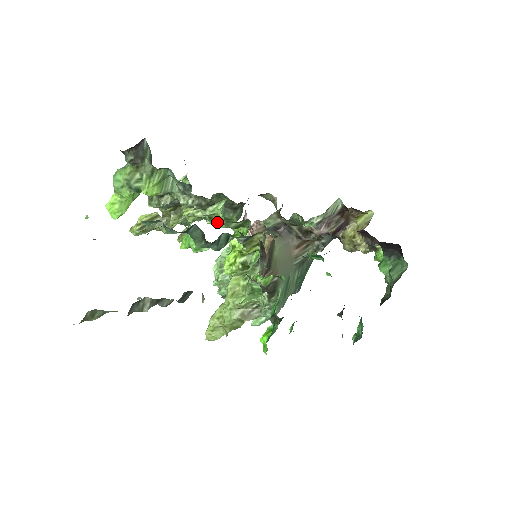
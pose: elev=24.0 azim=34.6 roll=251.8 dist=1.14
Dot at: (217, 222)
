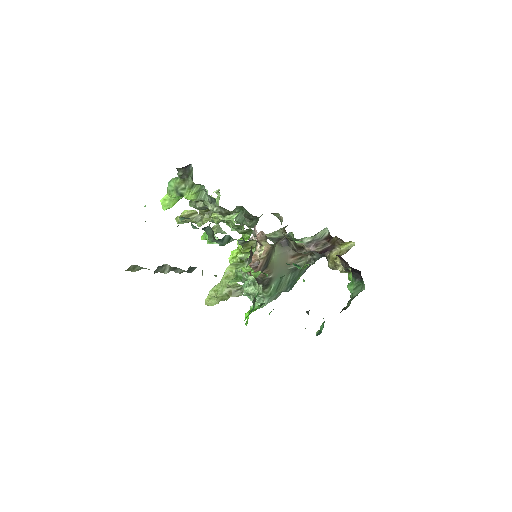
Dot at: (232, 226)
